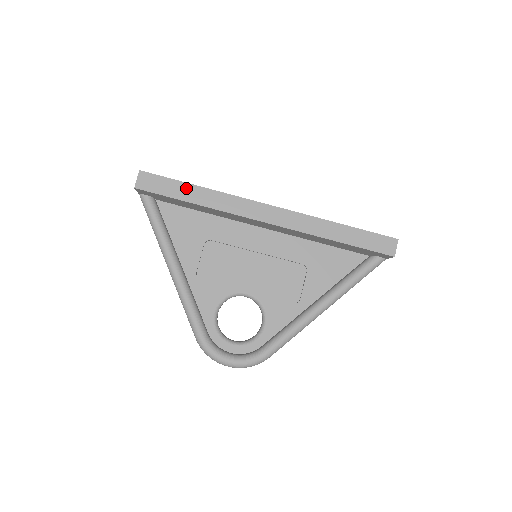
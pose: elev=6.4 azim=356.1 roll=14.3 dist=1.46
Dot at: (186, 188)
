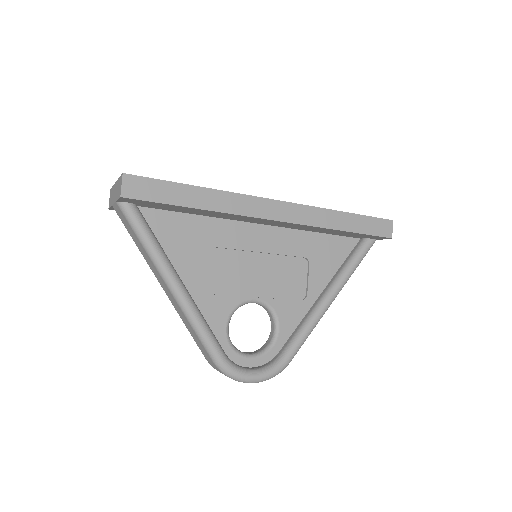
Dot at: (184, 190)
